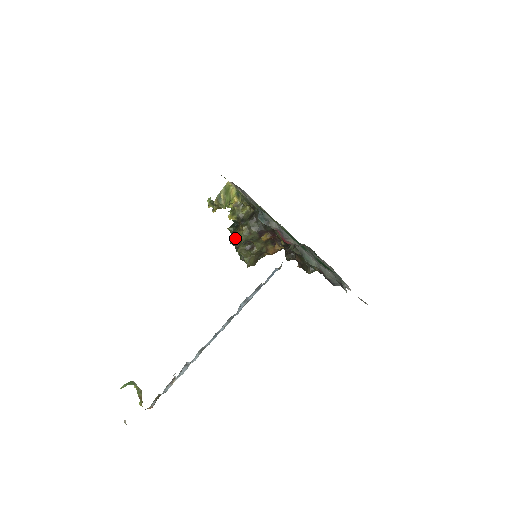
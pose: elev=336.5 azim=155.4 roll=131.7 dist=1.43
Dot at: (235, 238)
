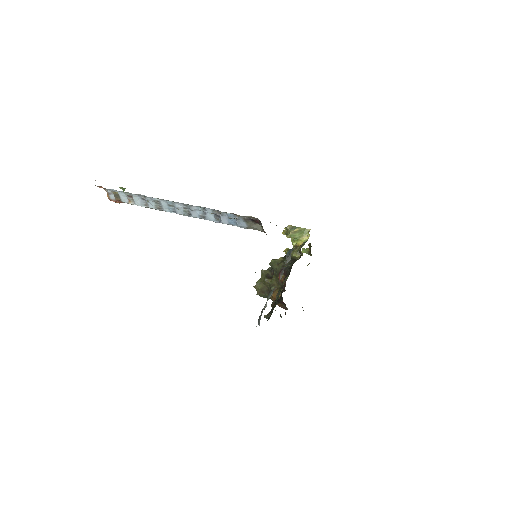
Dot at: occluded
